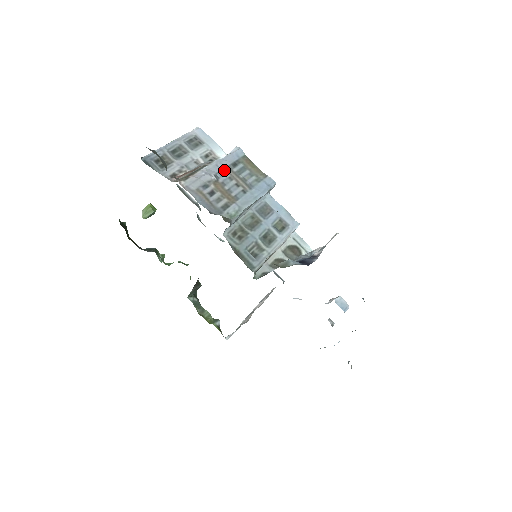
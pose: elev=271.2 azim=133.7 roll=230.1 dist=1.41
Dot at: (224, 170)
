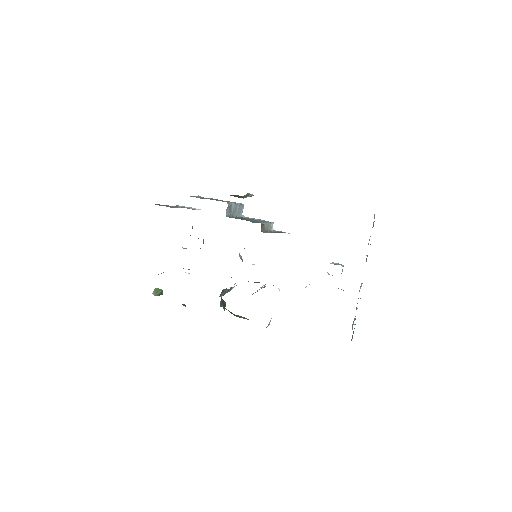
Dot at: occluded
